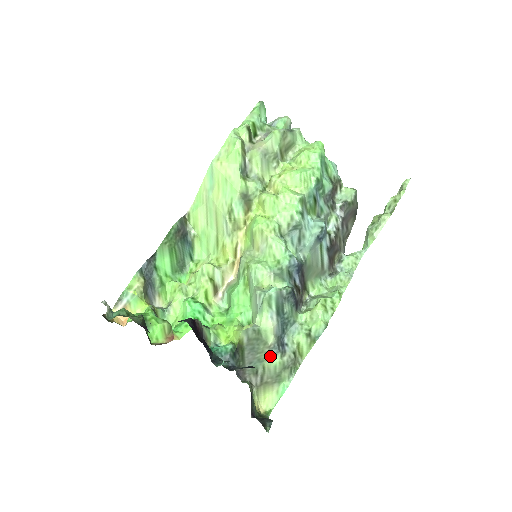
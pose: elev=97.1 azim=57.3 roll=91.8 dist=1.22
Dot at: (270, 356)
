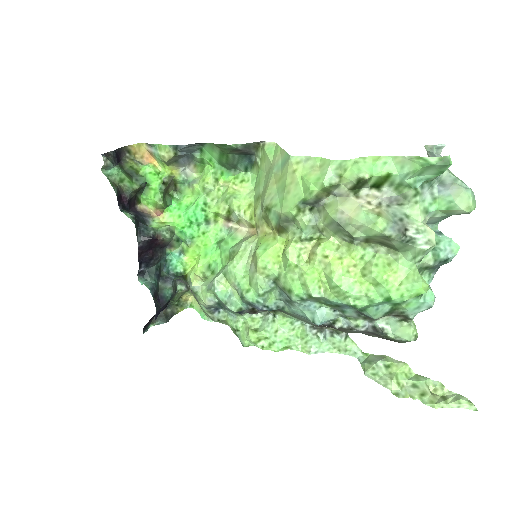
Dot at: occluded
